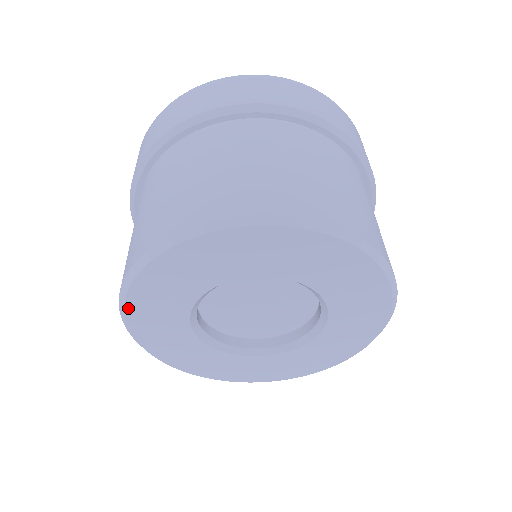
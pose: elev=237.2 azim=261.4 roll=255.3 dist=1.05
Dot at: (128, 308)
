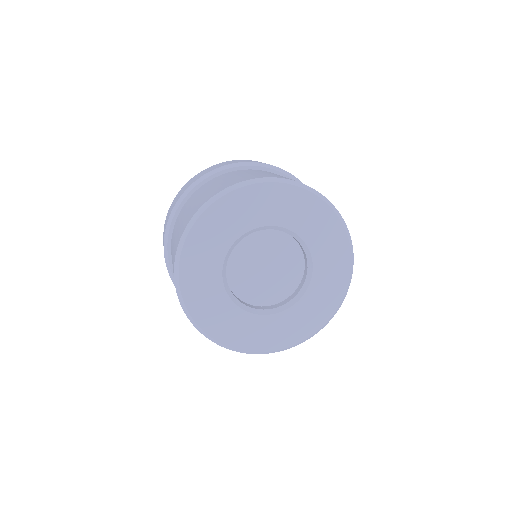
Dot at: (185, 297)
